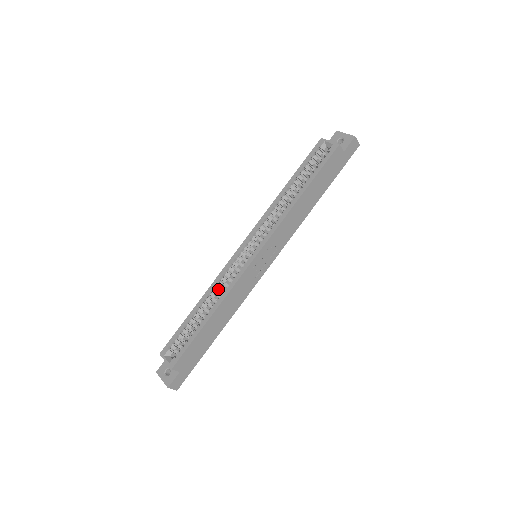
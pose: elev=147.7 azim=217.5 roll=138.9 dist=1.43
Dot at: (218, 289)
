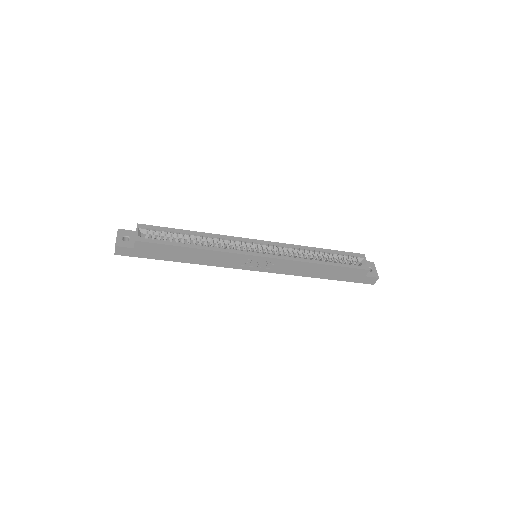
Dot at: (216, 241)
